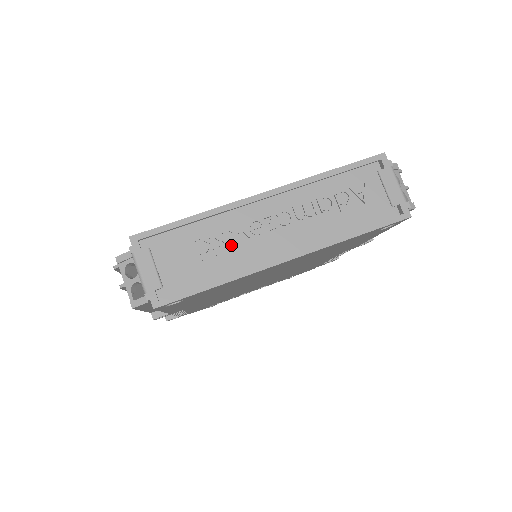
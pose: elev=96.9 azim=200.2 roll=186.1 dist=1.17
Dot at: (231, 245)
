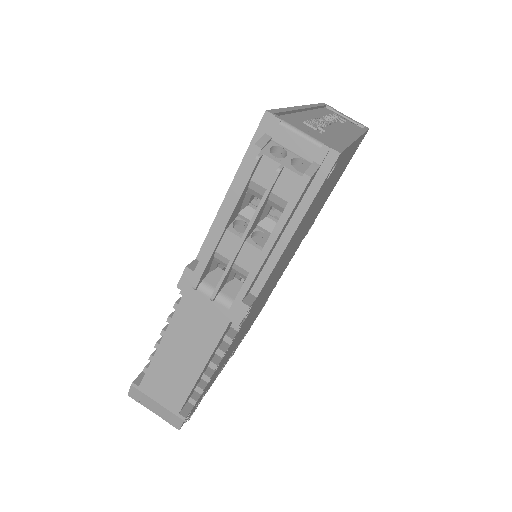
Dot at: occluded
